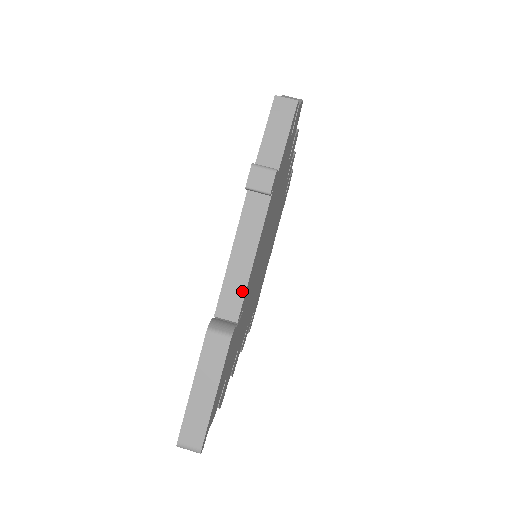
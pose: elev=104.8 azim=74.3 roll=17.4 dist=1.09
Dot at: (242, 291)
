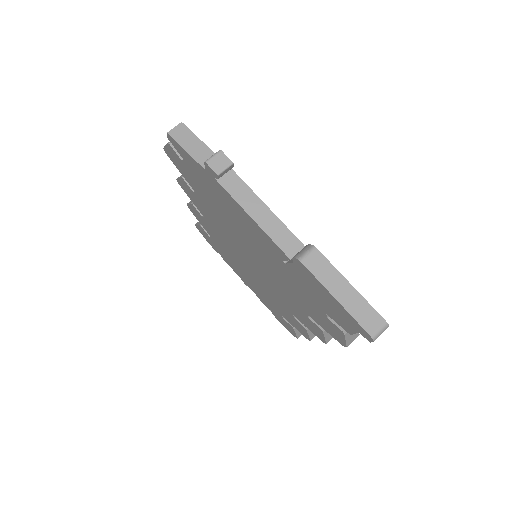
Dot at: (285, 229)
